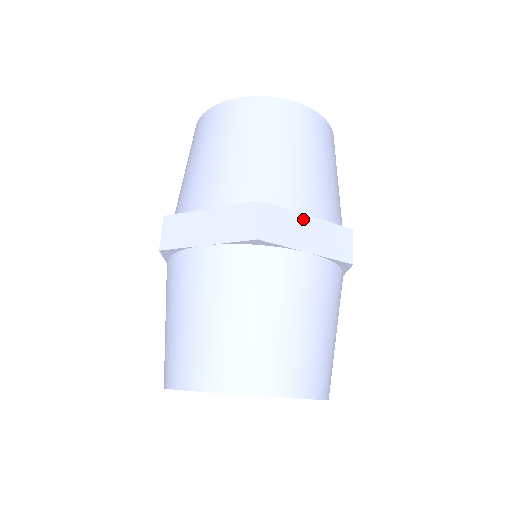
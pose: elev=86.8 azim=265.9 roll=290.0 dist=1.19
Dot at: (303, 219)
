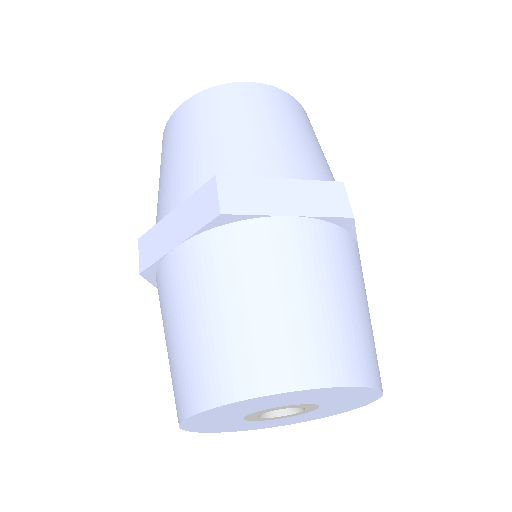
Dot at: (274, 183)
